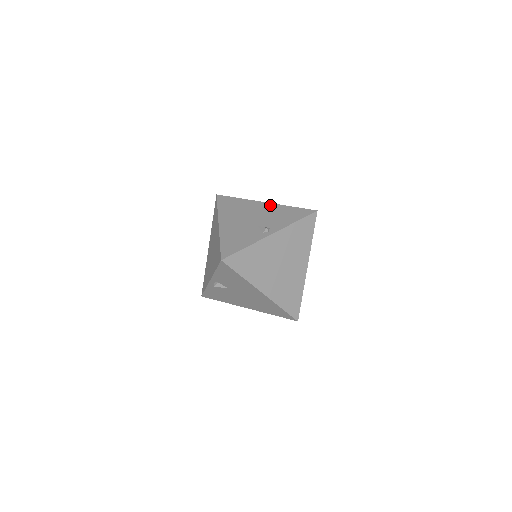
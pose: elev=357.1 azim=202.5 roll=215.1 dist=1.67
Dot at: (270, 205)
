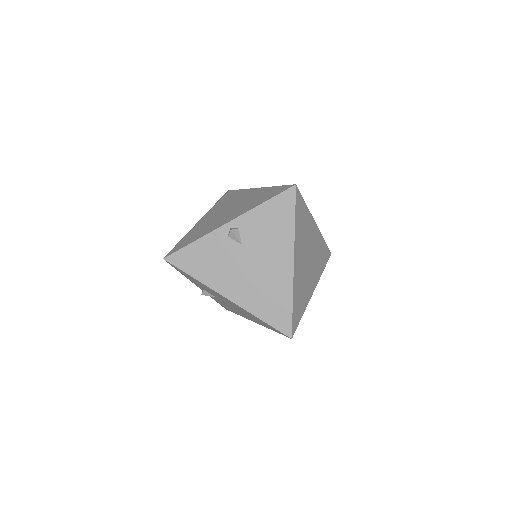
Dot at: occluded
